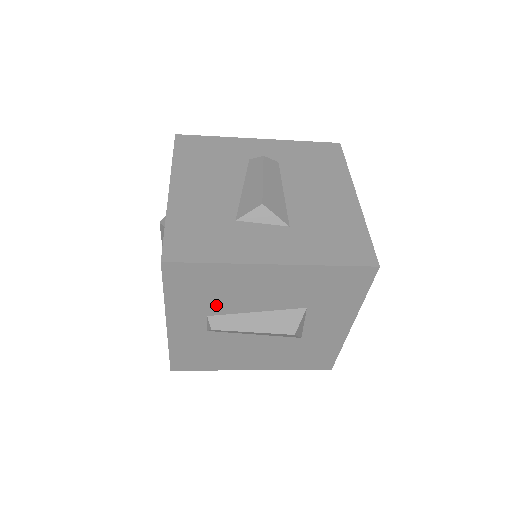
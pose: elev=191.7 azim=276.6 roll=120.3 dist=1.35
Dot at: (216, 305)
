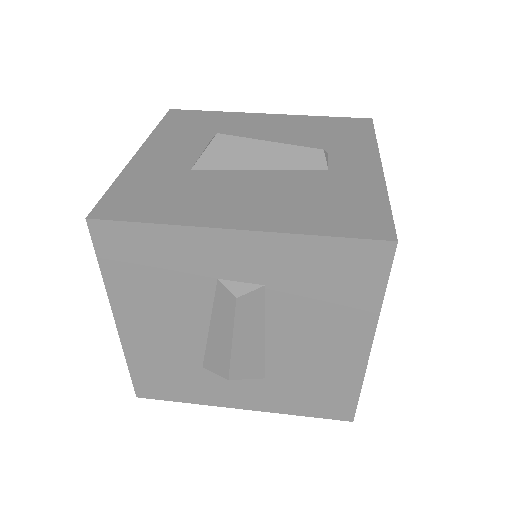
Dot at: occluded
